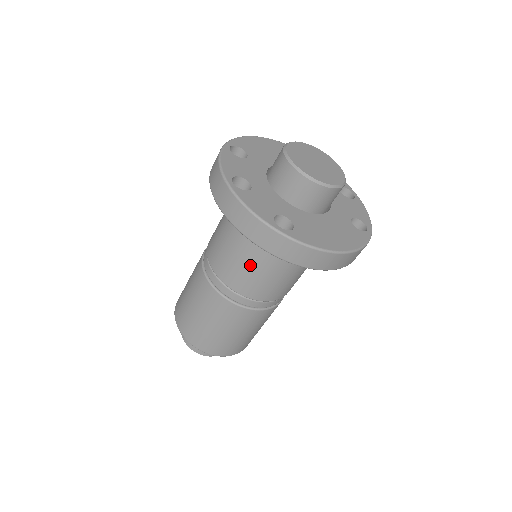
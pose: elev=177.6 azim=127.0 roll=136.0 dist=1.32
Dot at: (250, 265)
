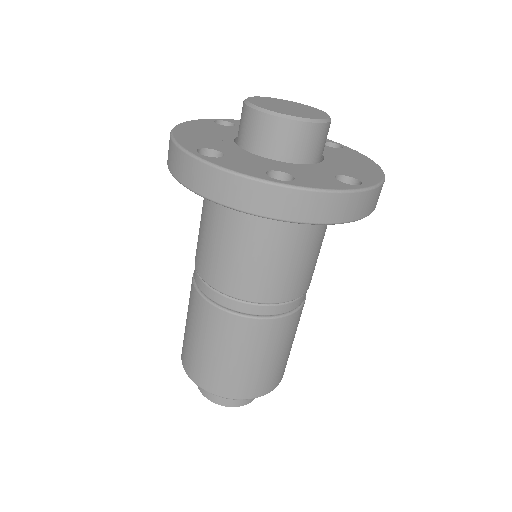
Dot at: (304, 259)
